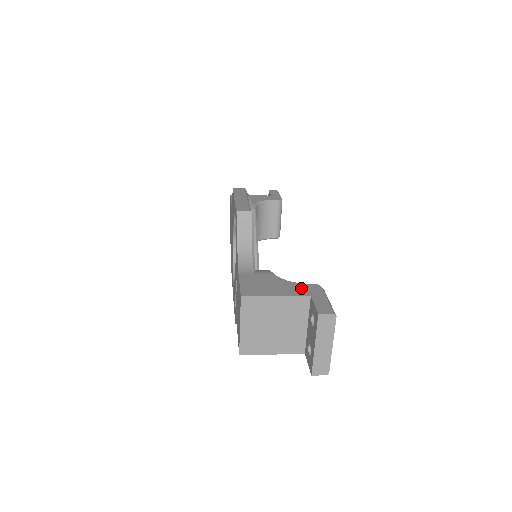
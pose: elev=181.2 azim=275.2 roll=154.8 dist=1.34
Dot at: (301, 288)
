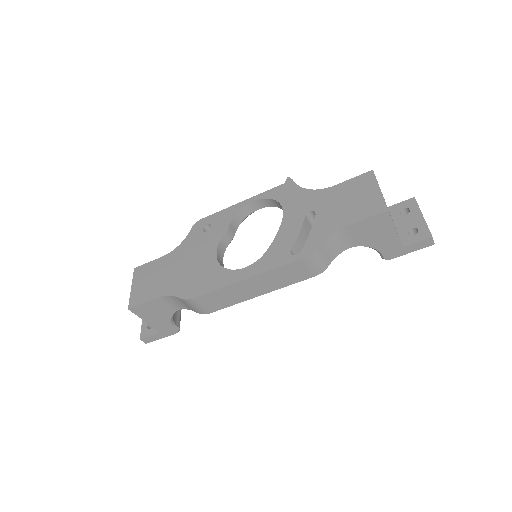
Dot at: occluded
